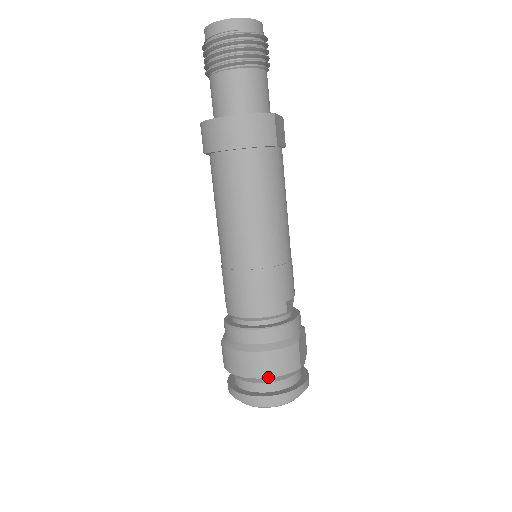
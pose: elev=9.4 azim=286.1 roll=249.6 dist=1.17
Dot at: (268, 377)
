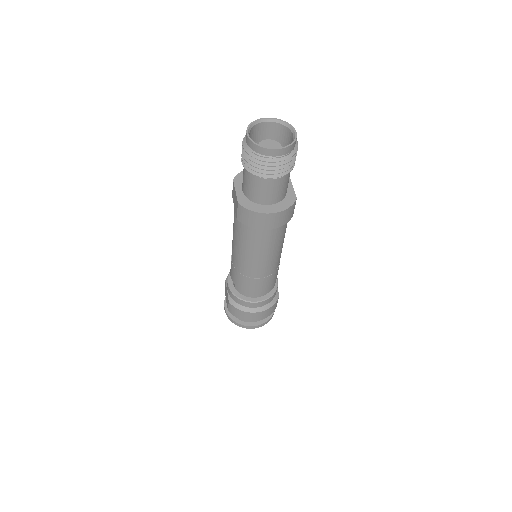
Dot at: occluded
